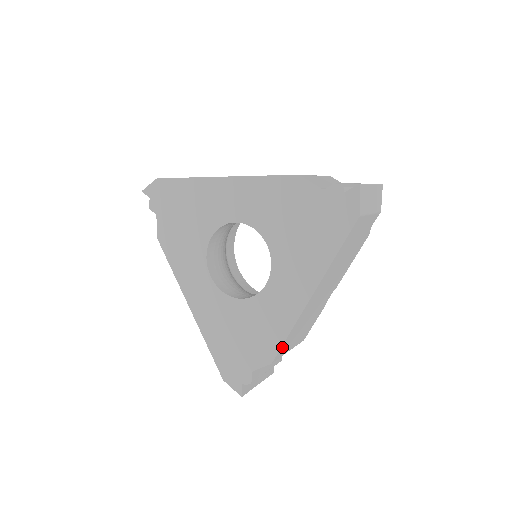
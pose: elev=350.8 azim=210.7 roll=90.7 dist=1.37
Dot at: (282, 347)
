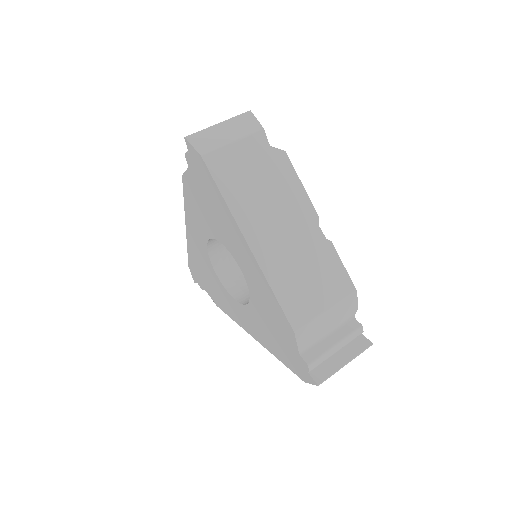
Dot at: occluded
